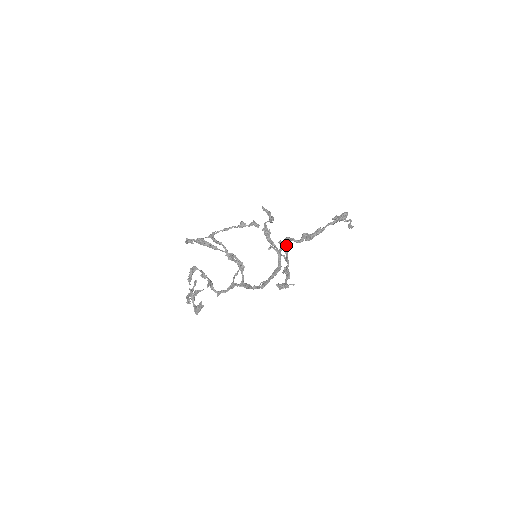
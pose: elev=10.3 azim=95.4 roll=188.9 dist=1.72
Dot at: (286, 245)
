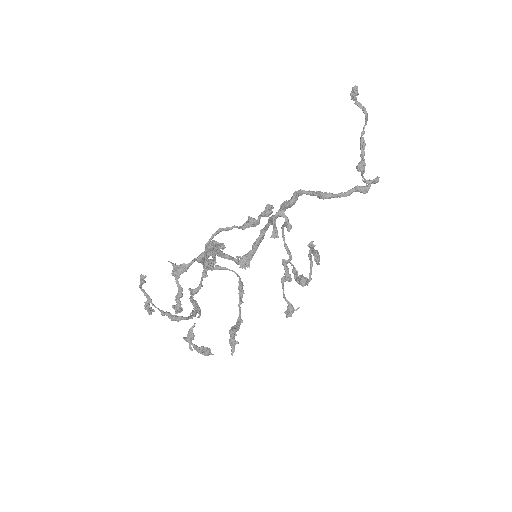
Dot at: (286, 208)
